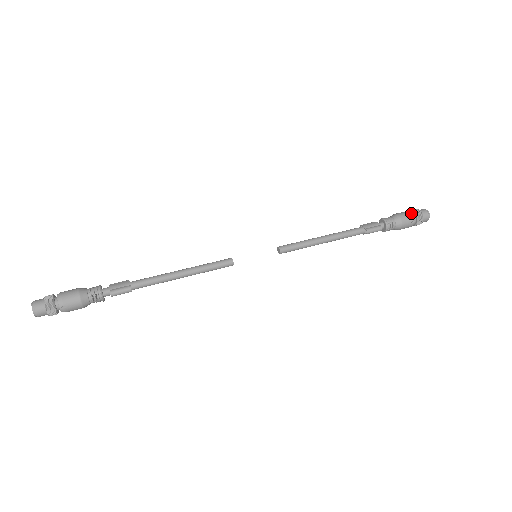
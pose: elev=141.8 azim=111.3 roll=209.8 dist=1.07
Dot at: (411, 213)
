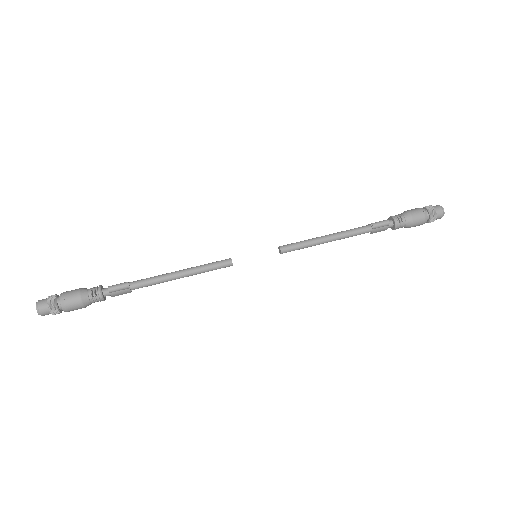
Dot at: (419, 208)
